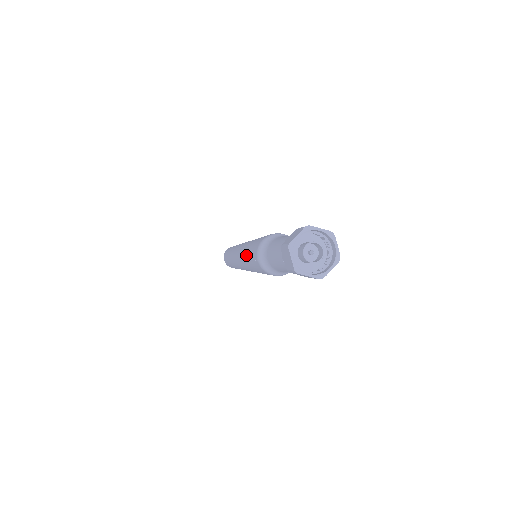
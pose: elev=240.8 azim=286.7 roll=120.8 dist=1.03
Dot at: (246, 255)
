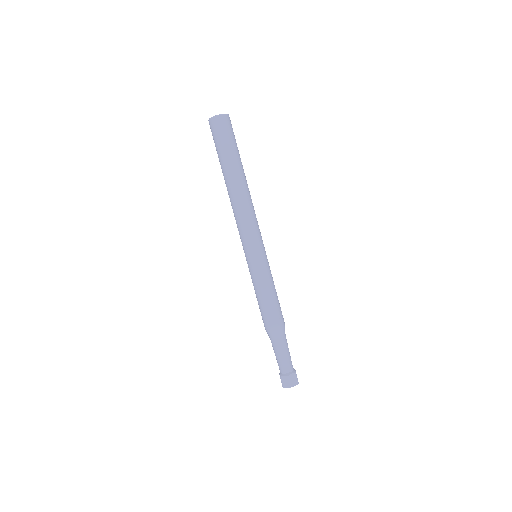
Dot at: occluded
